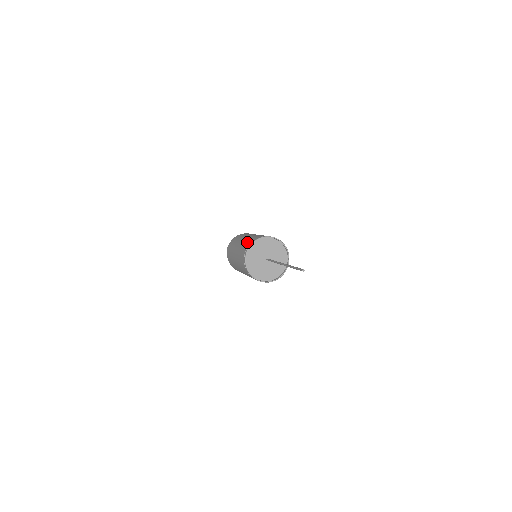
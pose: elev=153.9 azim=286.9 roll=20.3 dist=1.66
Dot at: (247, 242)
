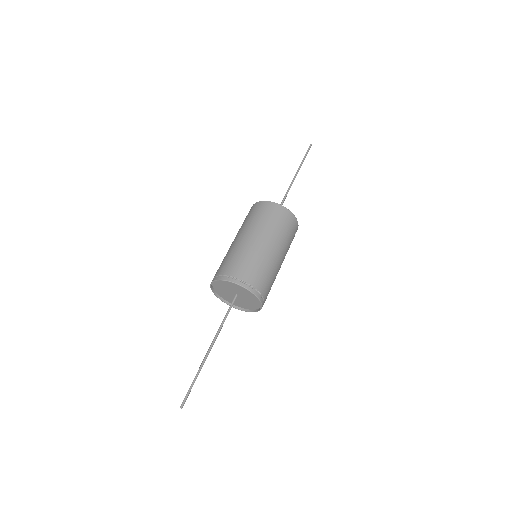
Dot at: (225, 263)
